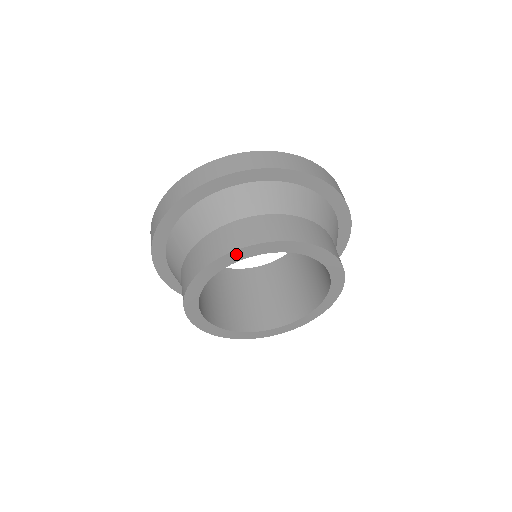
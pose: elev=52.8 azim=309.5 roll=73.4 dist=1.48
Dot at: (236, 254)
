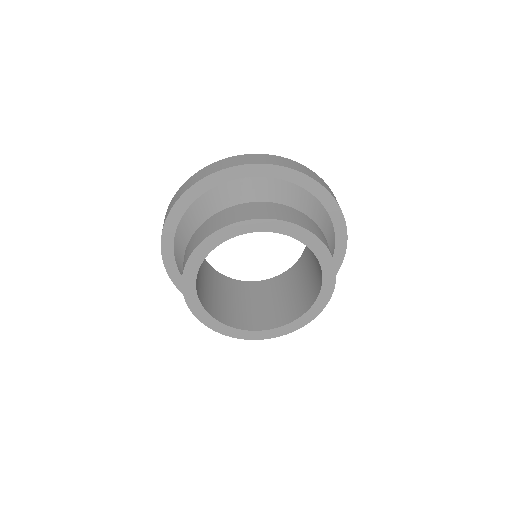
Dot at: (276, 224)
